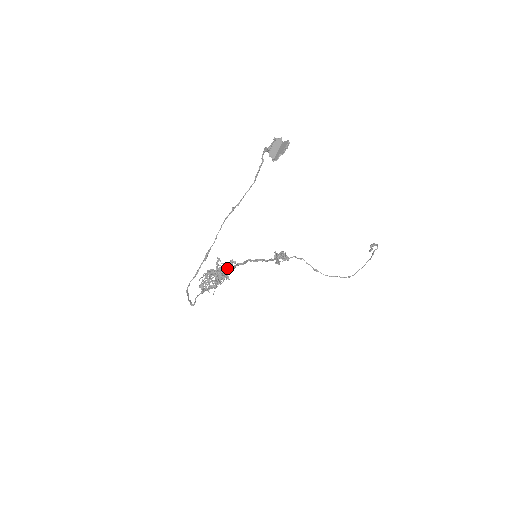
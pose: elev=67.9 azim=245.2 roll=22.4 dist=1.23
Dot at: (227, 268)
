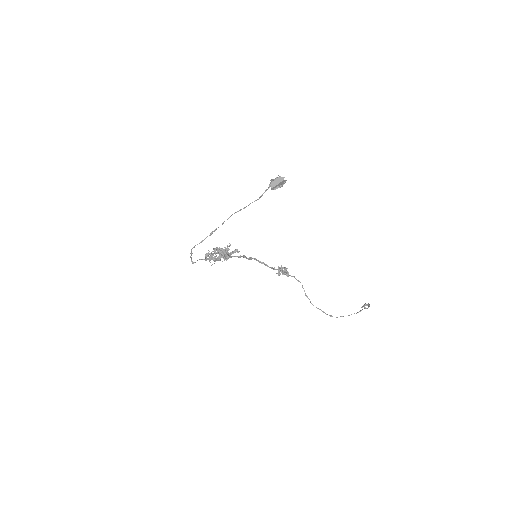
Dot at: (230, 252)
